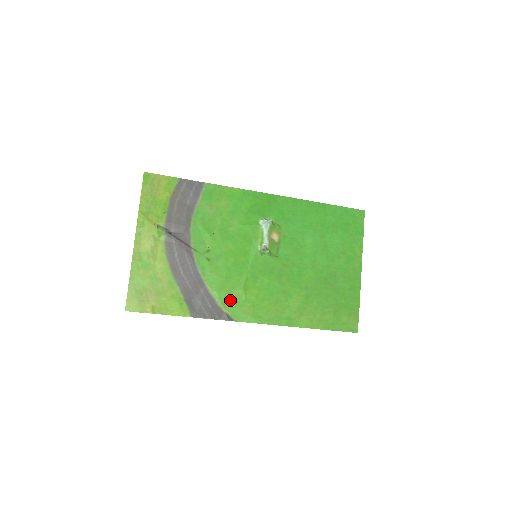
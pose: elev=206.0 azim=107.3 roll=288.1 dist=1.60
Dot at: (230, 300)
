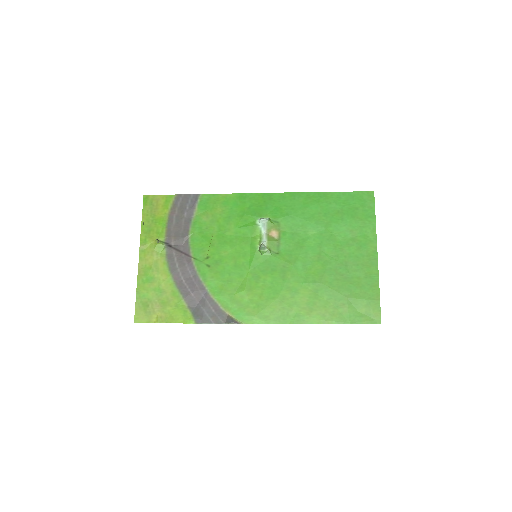
Dot at: (233, 303)
